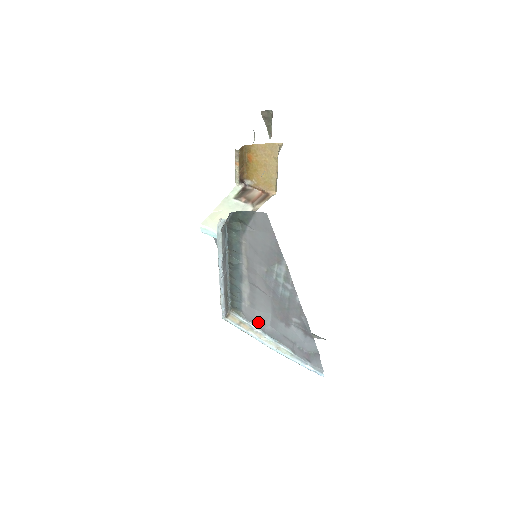
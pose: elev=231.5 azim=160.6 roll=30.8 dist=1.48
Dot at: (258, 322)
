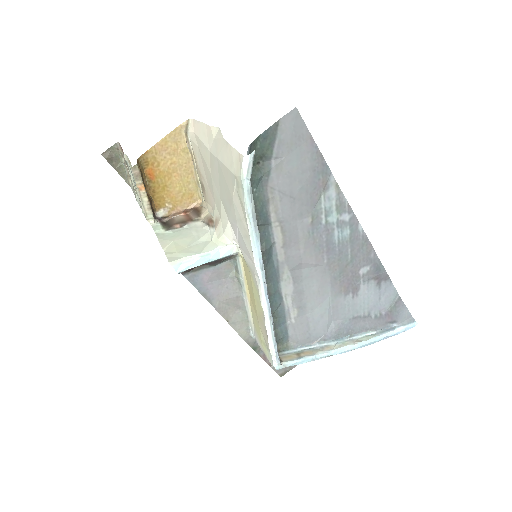
Dot at: (316, 332)
